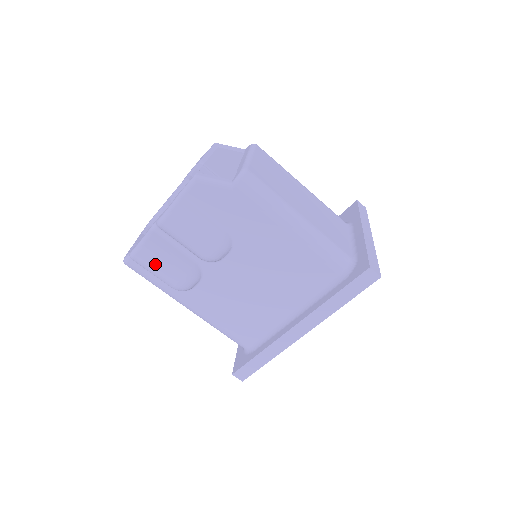
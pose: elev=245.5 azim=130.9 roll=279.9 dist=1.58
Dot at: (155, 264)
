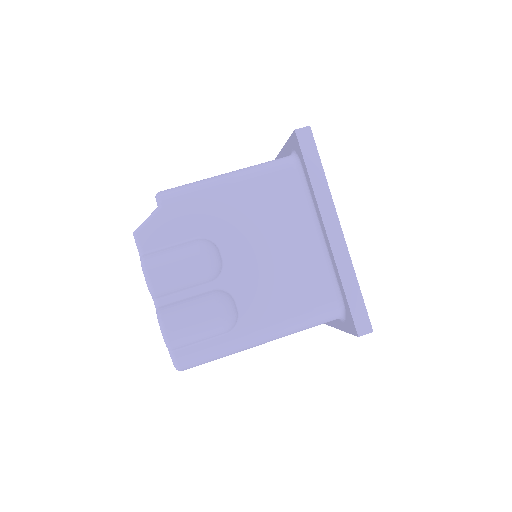
Dot at: (188, 324)
